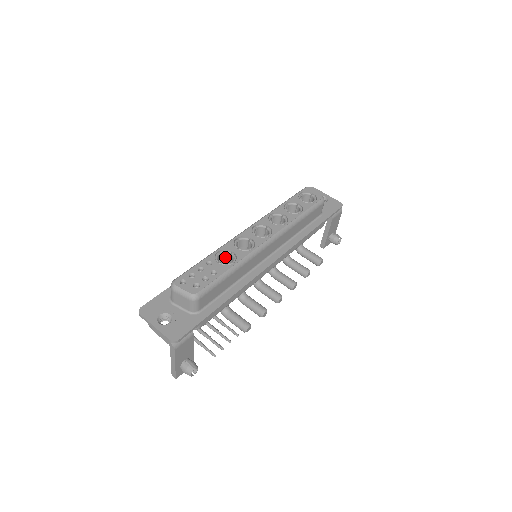
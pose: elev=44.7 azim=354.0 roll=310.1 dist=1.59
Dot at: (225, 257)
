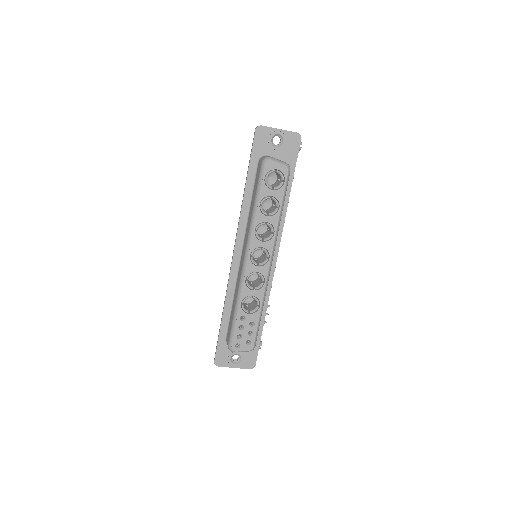
Dot at: occluded
